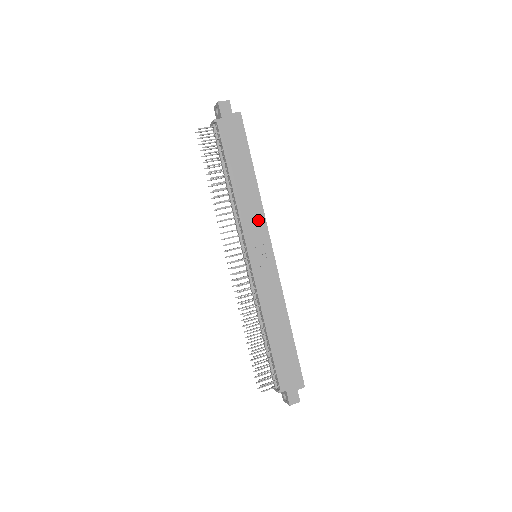
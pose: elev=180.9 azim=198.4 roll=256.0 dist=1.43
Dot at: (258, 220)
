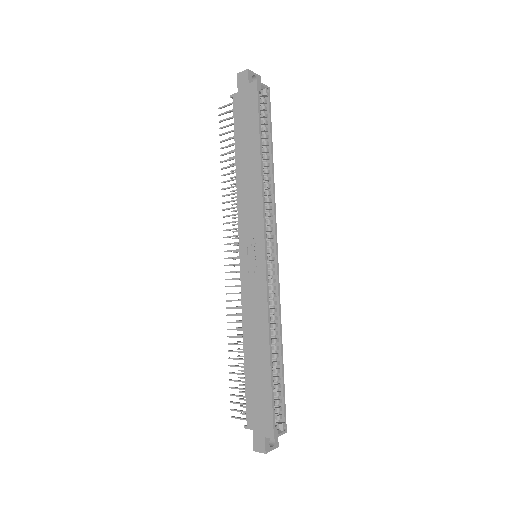
Dot at: (255, 212)
